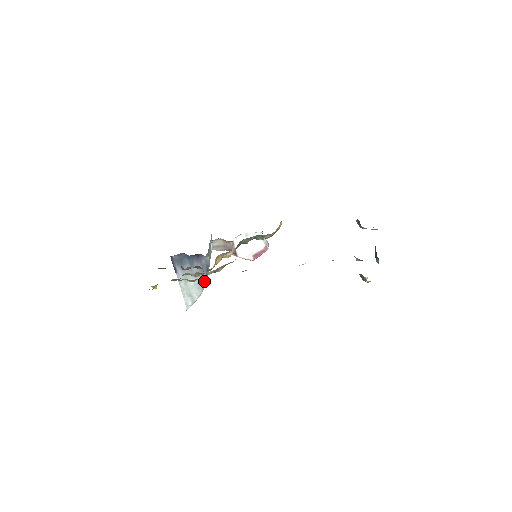
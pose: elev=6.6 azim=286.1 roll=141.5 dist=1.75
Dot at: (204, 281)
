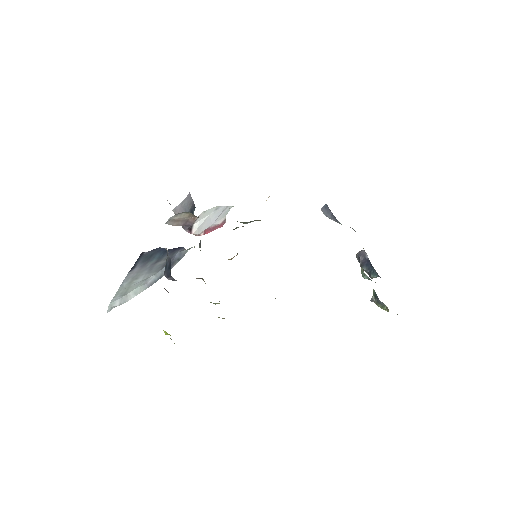
Dot at: (158, 276)
